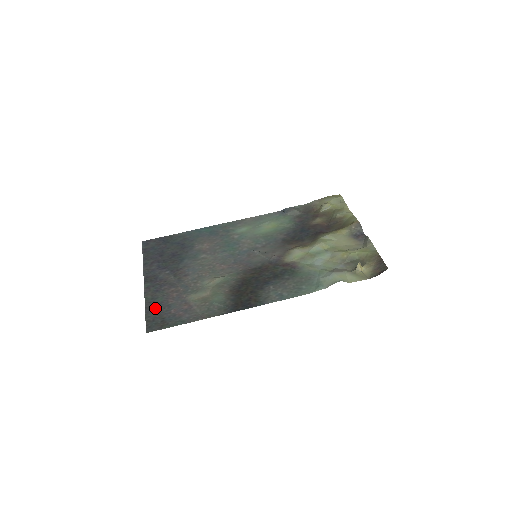
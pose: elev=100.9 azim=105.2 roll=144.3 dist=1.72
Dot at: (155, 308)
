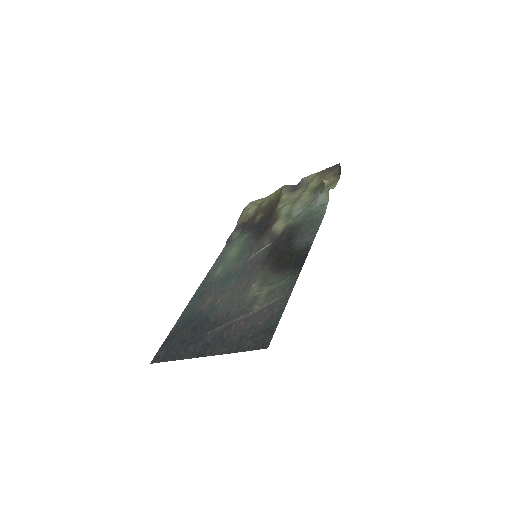
Dot at: (243, 342)
